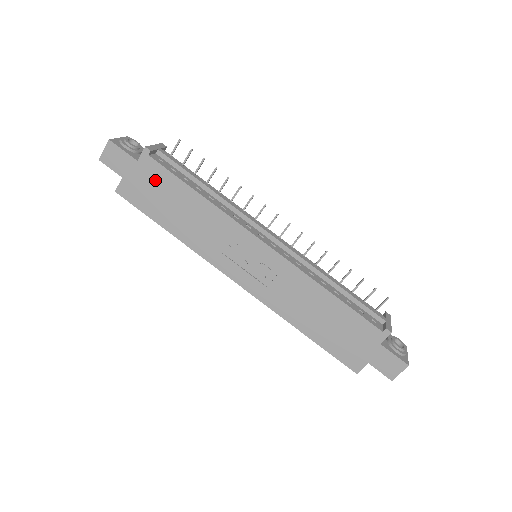
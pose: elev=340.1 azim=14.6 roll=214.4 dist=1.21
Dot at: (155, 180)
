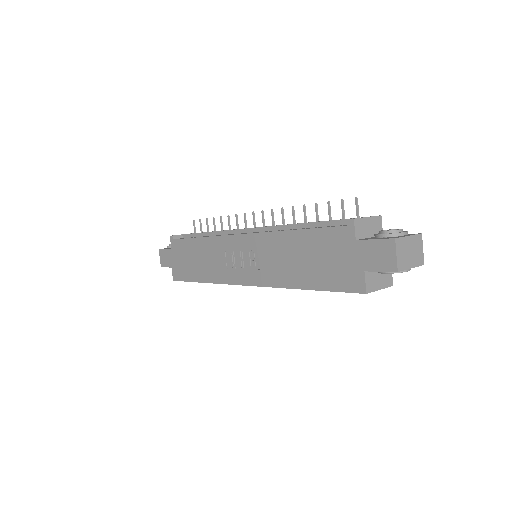
Dot at: (181, 252)
